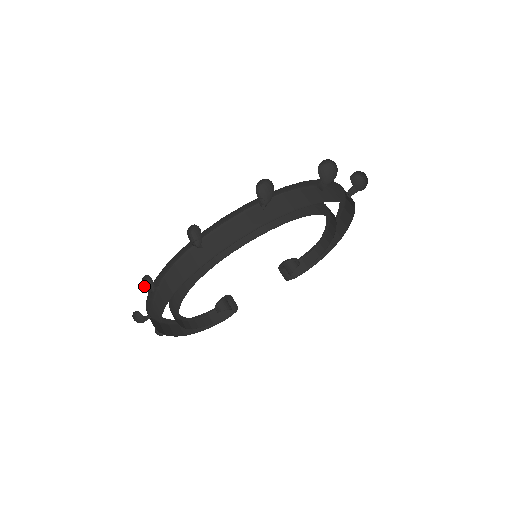
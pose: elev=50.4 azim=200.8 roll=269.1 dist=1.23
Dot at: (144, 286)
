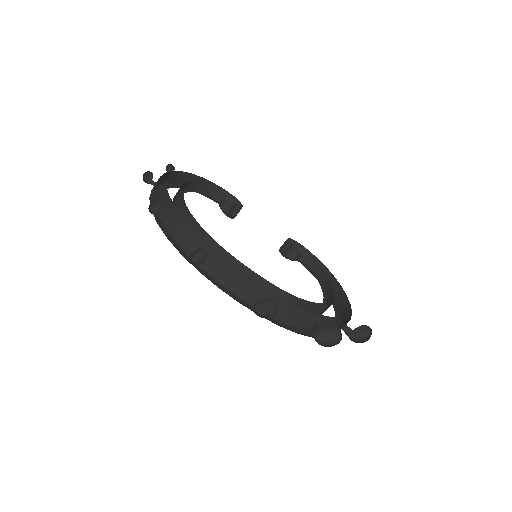
Dot at: (152, 203)
